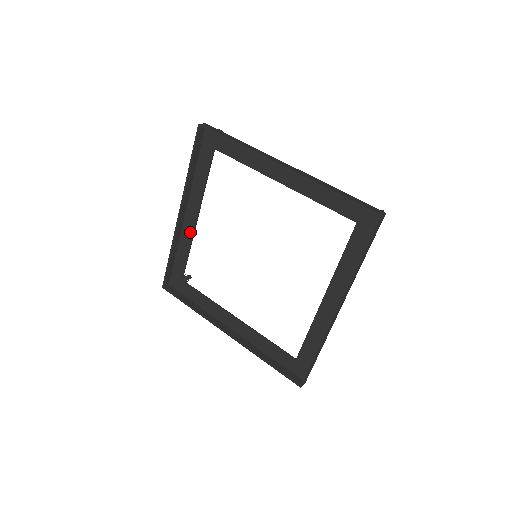
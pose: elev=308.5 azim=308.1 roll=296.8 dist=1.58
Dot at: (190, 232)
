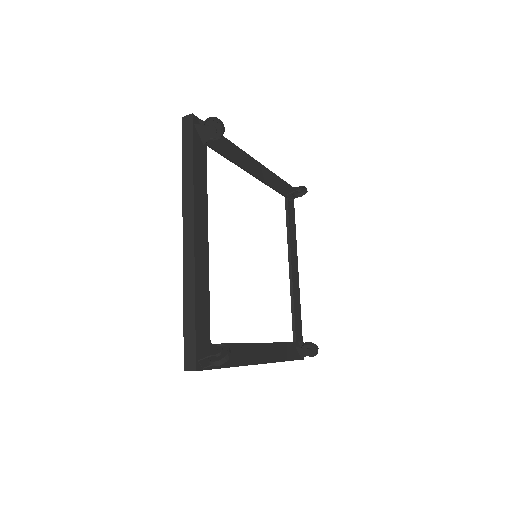
Dot at: (260, 177)
